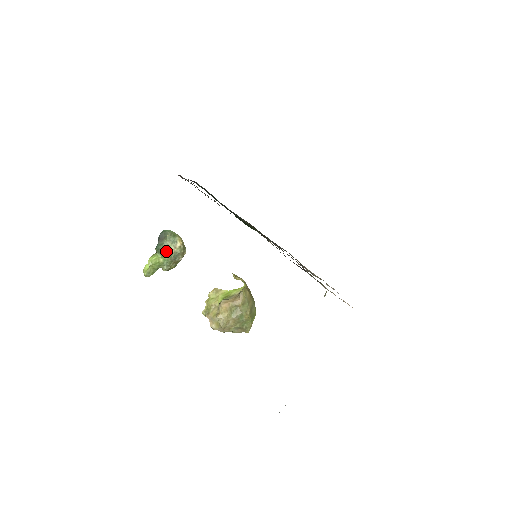
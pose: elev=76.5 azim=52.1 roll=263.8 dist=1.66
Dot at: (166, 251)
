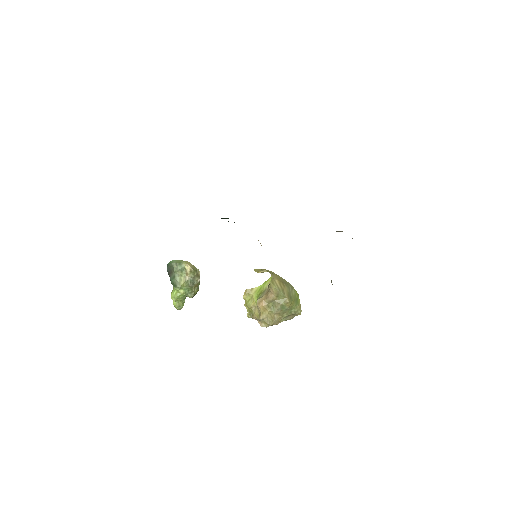
Dot at: (180, 282)
